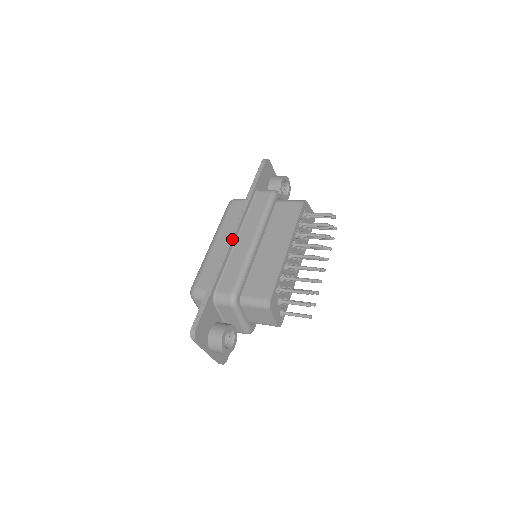
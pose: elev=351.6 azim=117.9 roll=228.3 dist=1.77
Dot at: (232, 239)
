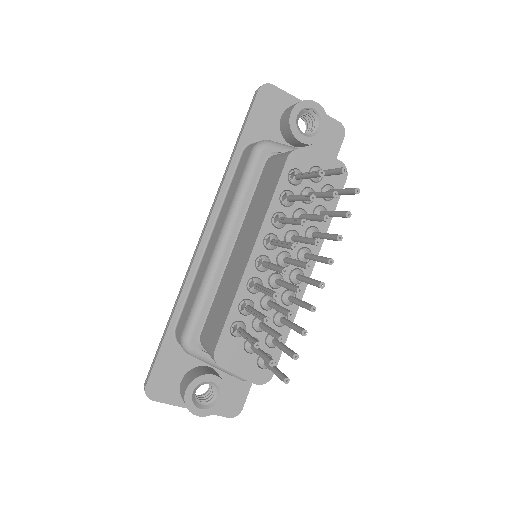
Dot at: (199, 243)
